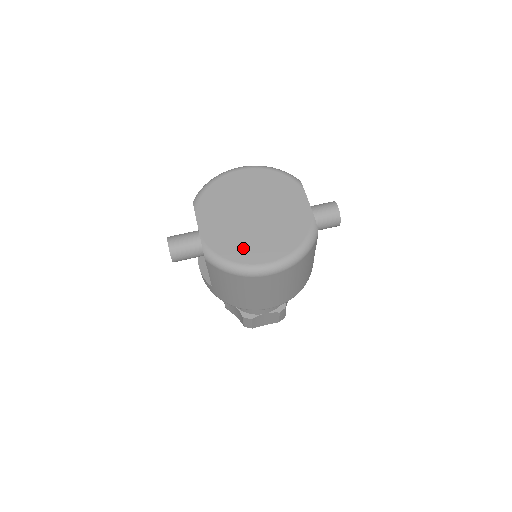
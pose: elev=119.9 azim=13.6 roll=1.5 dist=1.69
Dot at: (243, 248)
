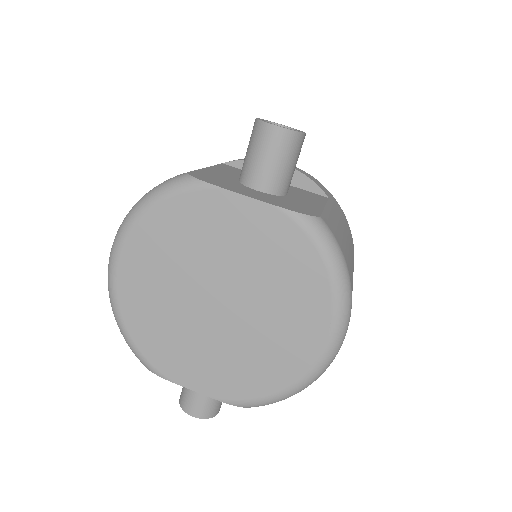
Dot at: (275, 359)
